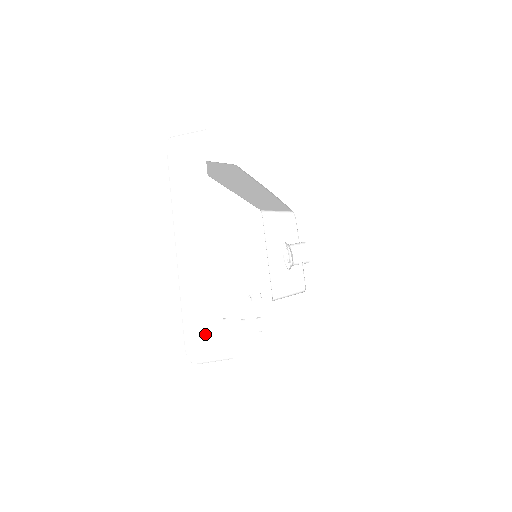
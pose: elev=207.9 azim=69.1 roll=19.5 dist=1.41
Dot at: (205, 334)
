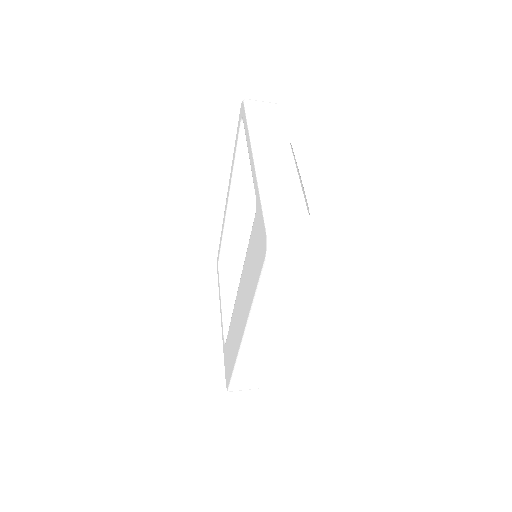
Dot at: (291, 224)
